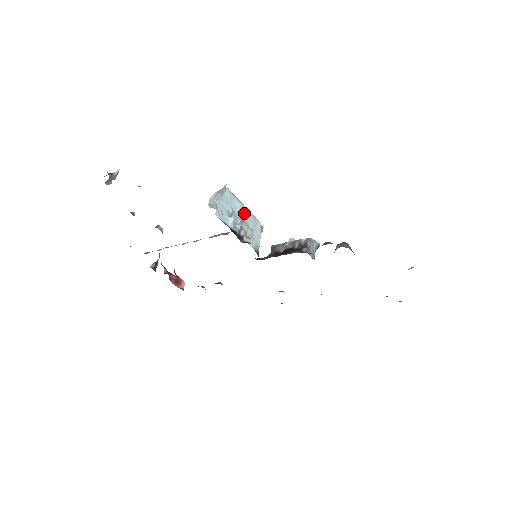
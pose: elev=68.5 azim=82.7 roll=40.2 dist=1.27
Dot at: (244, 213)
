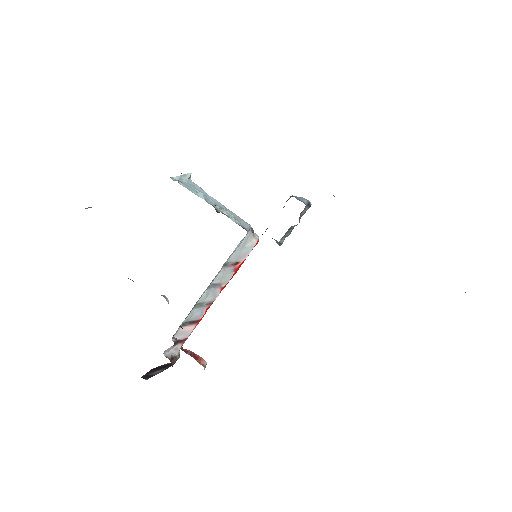
Dot at: (222, 206)
